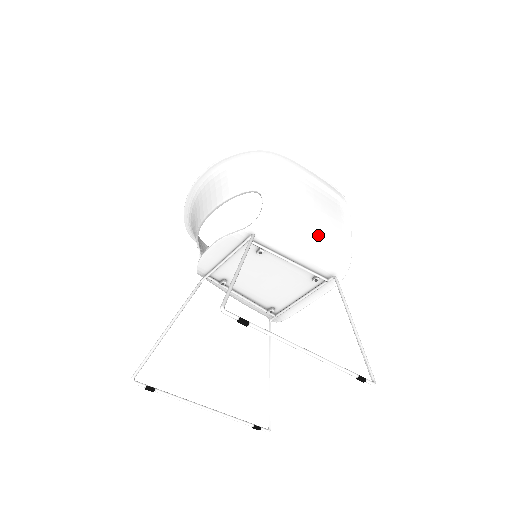
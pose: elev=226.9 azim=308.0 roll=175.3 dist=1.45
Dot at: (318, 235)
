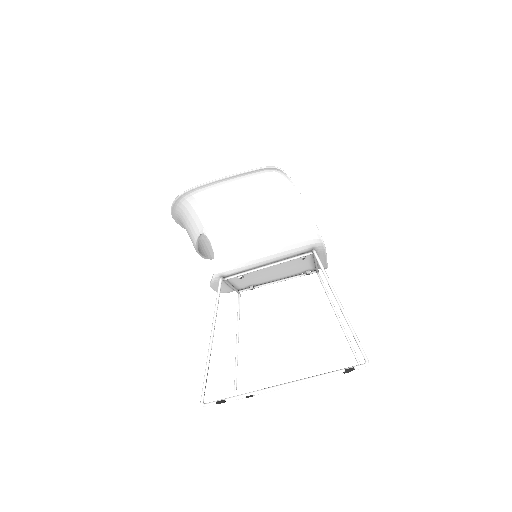
Dot at: (270, 234)
